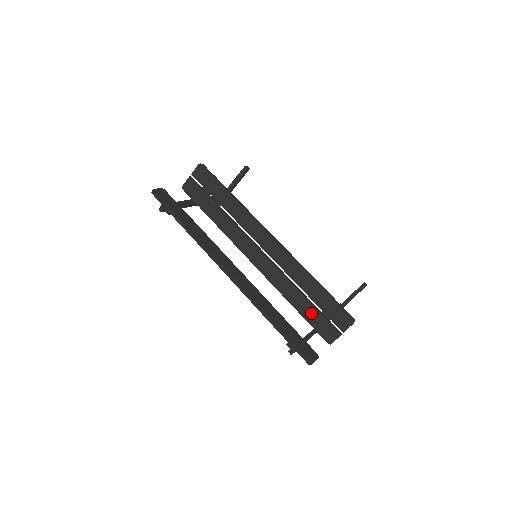
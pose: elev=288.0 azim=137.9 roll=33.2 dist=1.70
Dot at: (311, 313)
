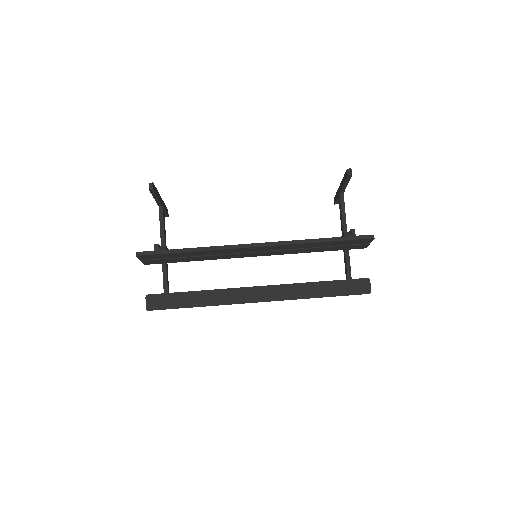
Dot at: (334, 249)
